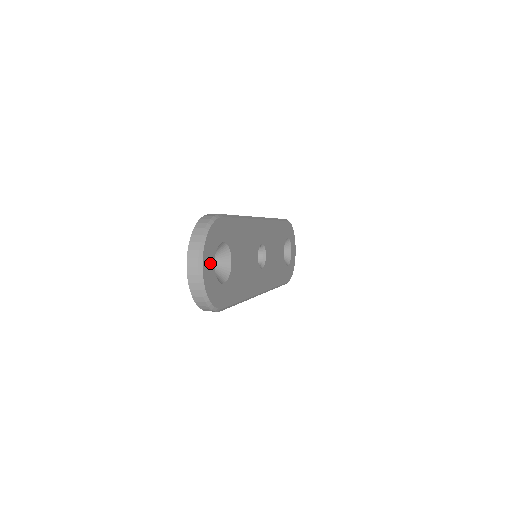
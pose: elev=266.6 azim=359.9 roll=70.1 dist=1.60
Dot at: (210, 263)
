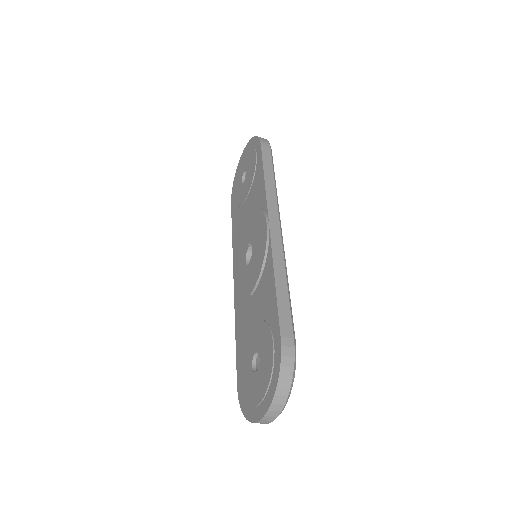
Dot at: occluded
